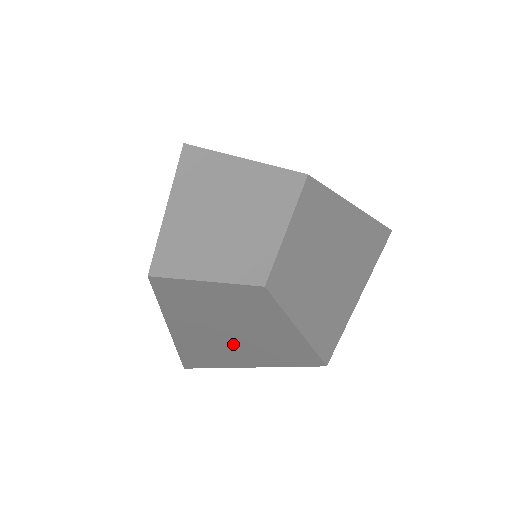
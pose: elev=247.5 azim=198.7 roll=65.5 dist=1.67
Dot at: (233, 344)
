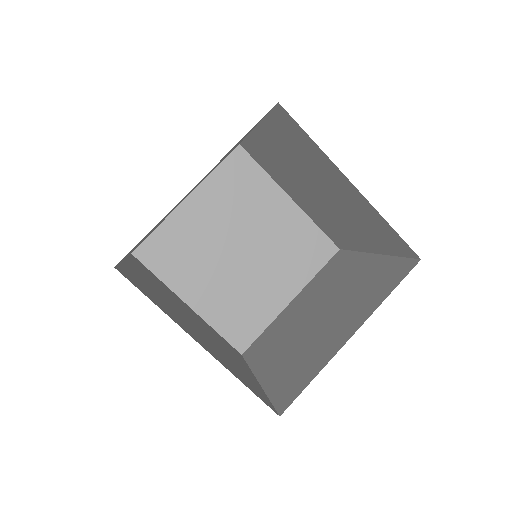
Dot at: (181, 319)
